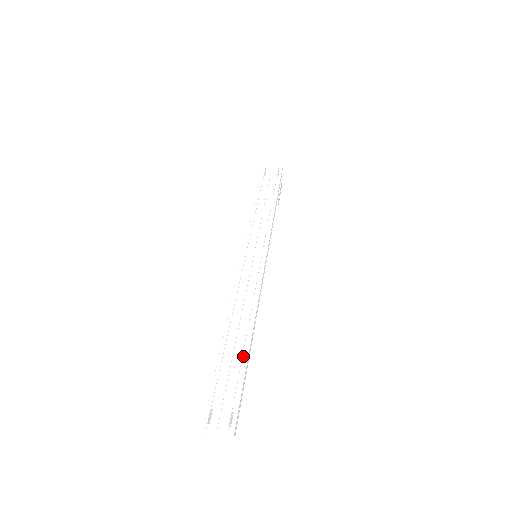
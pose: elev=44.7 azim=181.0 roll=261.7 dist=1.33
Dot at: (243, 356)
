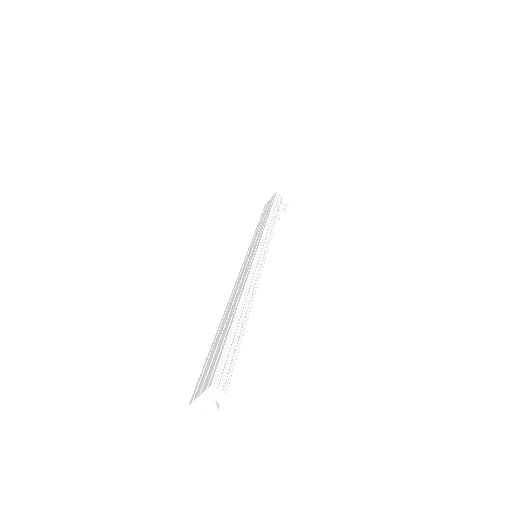
Dot at: occluded
